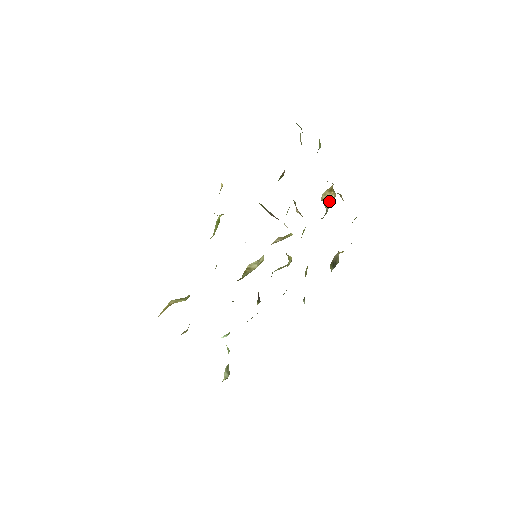
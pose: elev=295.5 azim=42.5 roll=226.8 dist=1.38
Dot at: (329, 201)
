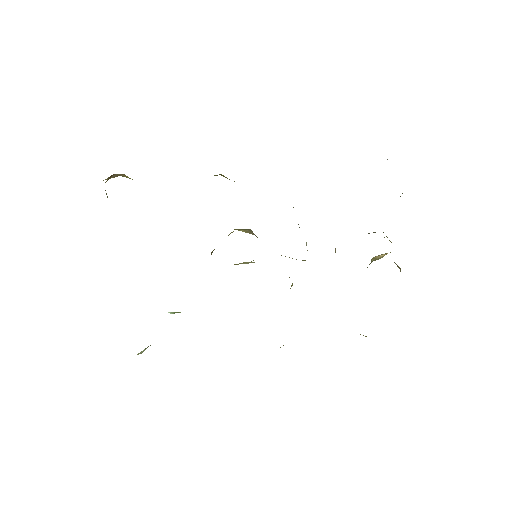
Dot at: (376, 259)
